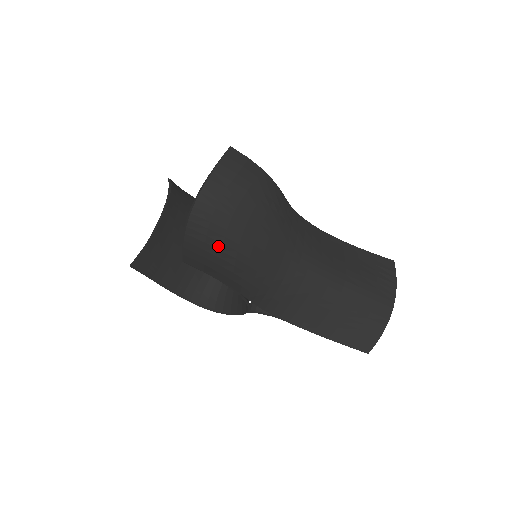
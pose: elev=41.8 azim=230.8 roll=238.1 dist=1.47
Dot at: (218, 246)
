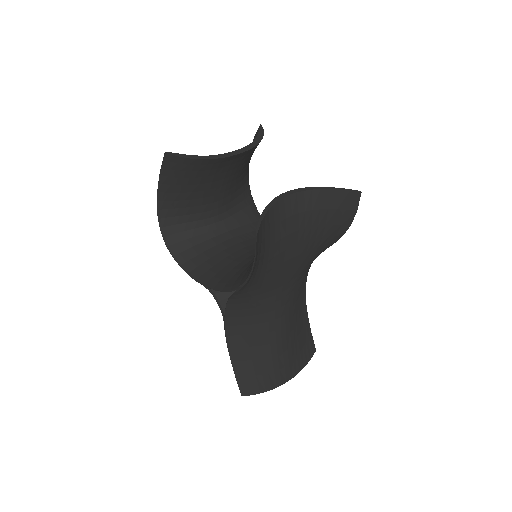
Dot at: (272, 241)
